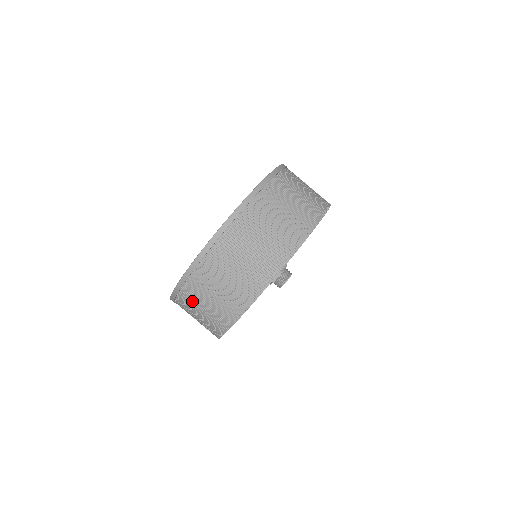
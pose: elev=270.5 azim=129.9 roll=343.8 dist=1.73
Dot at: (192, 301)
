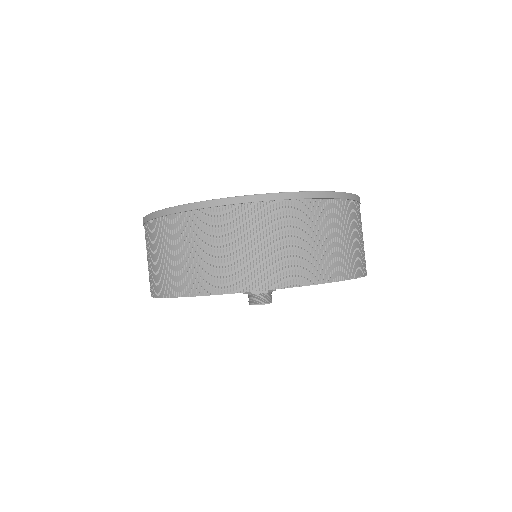
Dot at: (177, 235)
